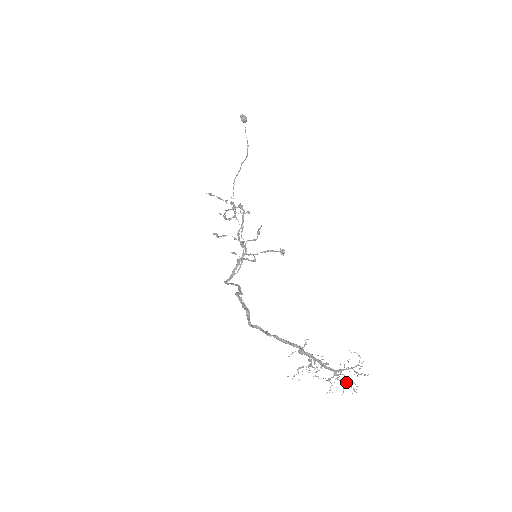
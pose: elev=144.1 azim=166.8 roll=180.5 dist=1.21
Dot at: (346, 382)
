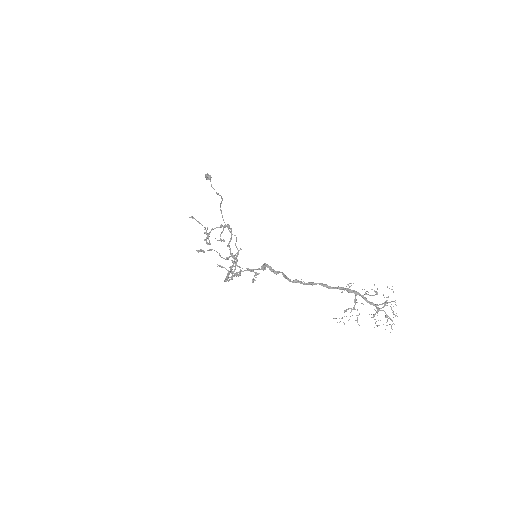
Dot at: (387, 317)
